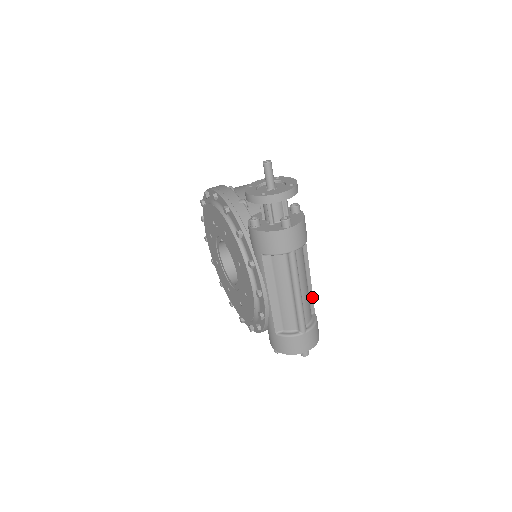
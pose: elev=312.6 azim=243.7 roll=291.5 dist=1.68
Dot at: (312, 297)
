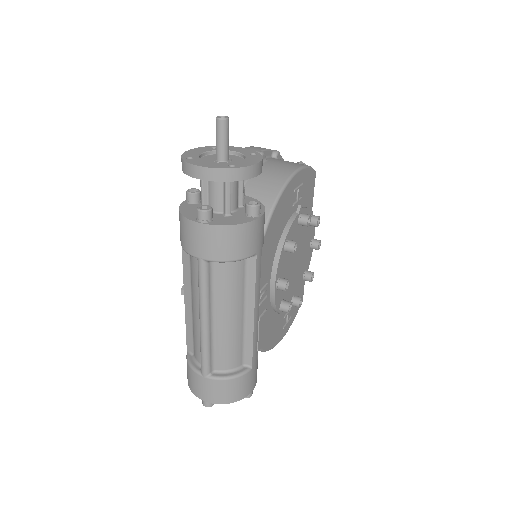
Dot at: (251, 345)
